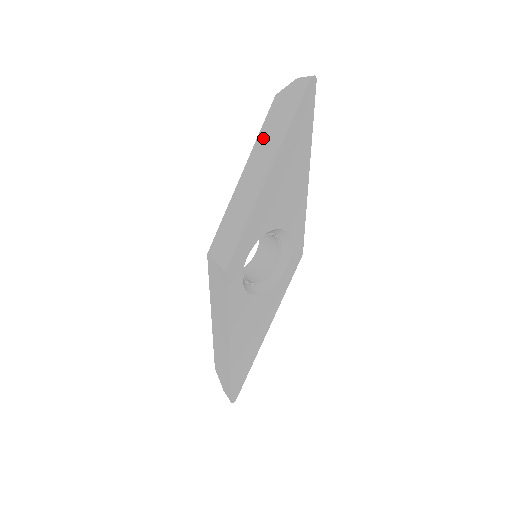
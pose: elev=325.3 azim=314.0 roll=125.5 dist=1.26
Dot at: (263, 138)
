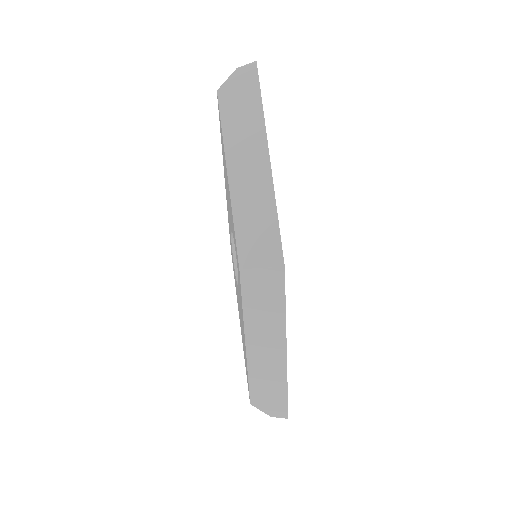
Dot at: (233, 132)
